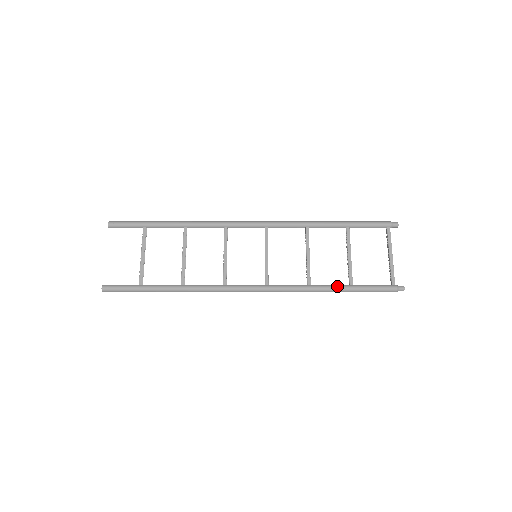
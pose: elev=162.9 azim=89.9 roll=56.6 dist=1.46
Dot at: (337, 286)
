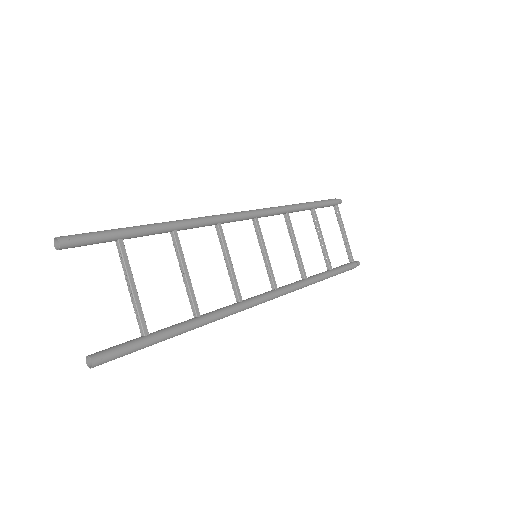
Dot at: (325, 274)
